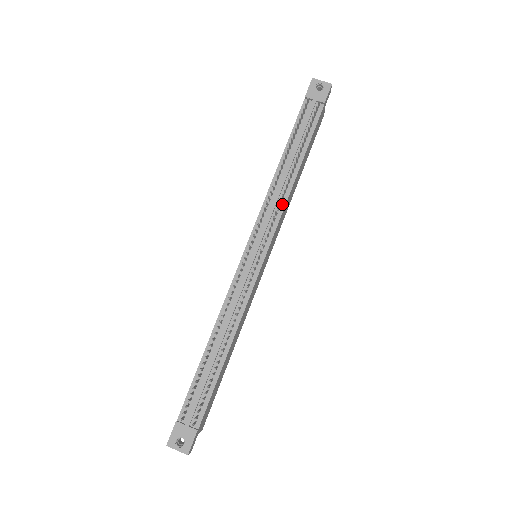
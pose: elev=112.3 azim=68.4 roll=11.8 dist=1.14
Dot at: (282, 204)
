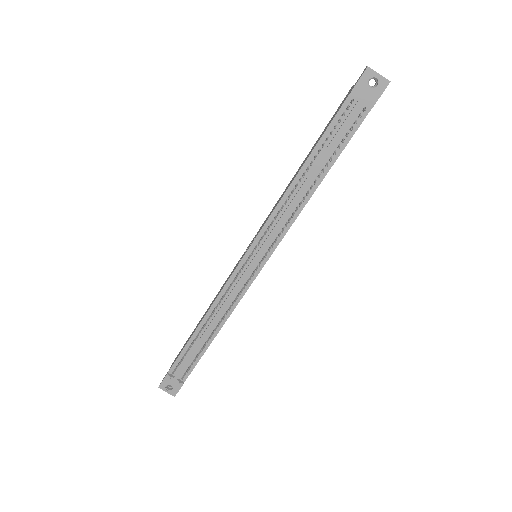
Dot at: (291, 219)
